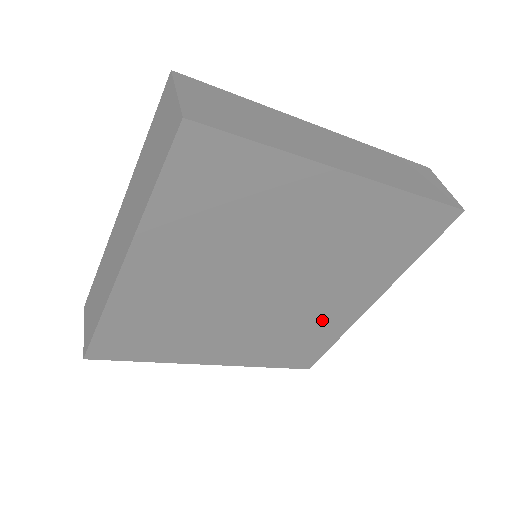
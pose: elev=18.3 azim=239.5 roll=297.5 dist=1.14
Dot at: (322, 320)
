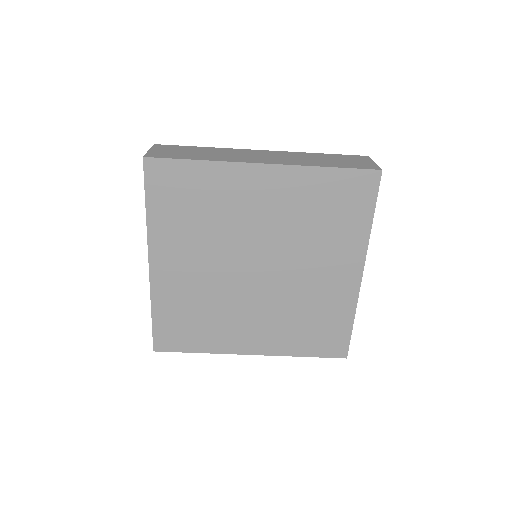
Dot at: (324, 298)
